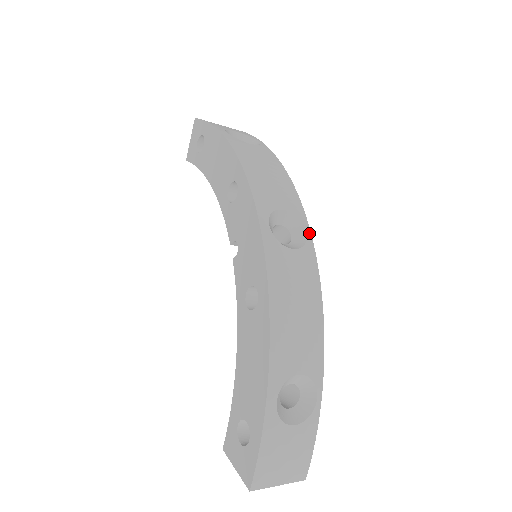
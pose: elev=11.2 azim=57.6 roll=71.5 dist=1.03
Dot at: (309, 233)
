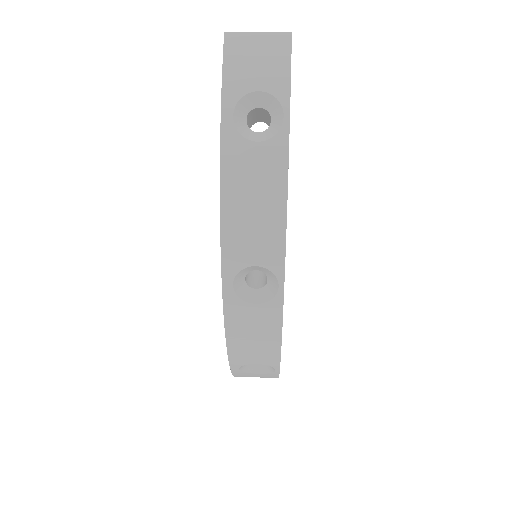
Dot at: (281, 288)
